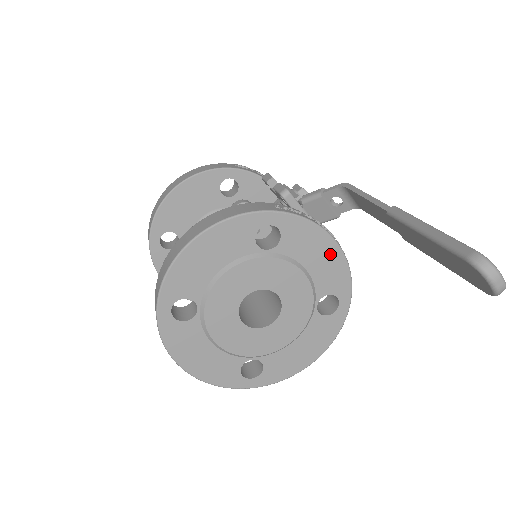
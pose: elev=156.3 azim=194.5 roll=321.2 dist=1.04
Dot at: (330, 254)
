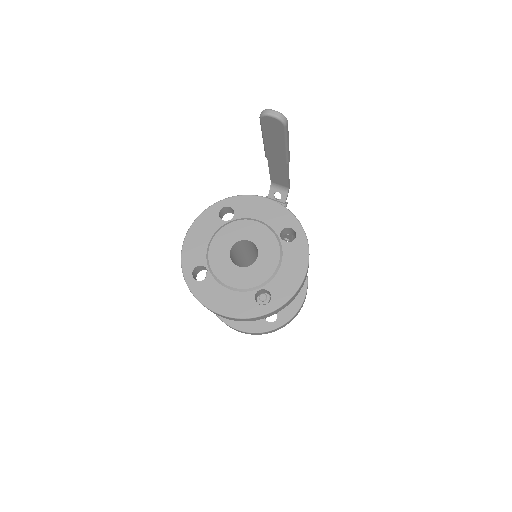
Dot at: (269, 206)
